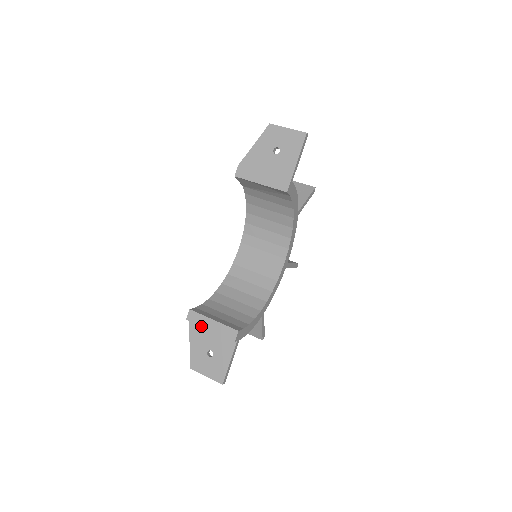
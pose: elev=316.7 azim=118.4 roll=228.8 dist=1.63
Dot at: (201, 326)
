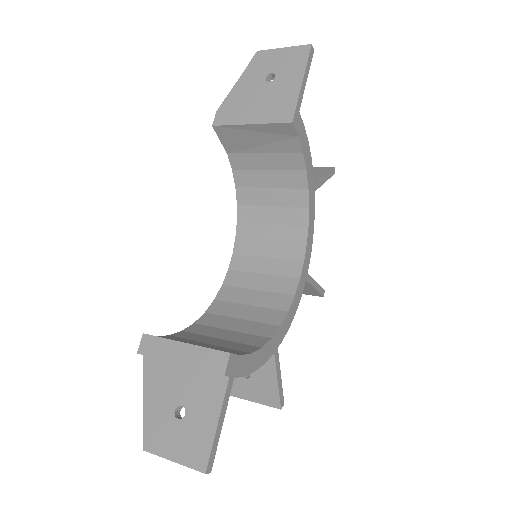
Dot at: (162, 359)
